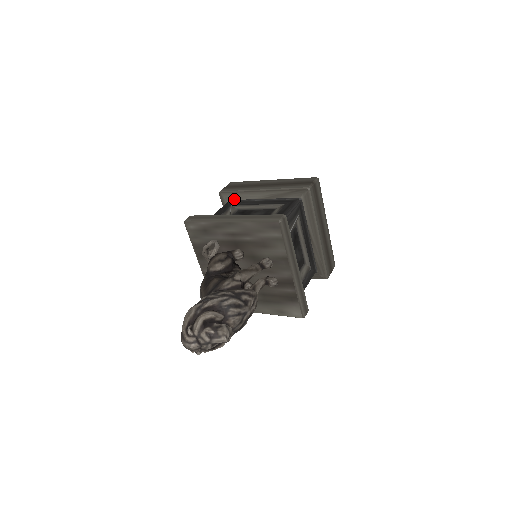
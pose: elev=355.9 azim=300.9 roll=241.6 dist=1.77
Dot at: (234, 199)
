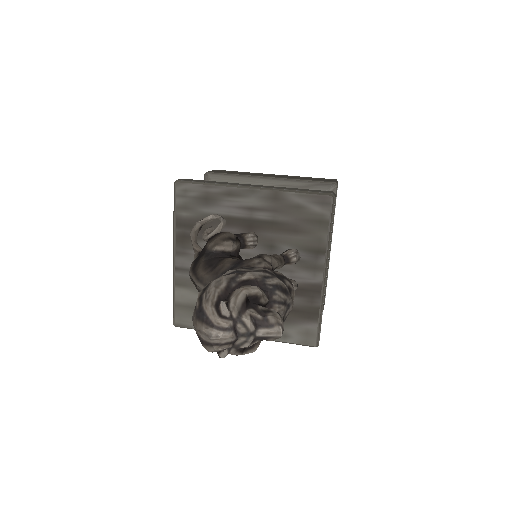
Dot at: occluded
